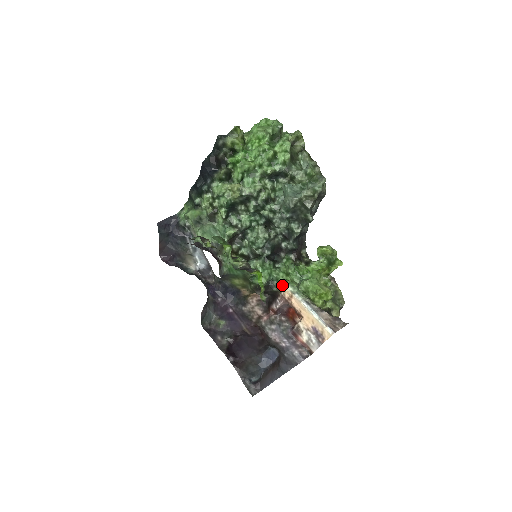
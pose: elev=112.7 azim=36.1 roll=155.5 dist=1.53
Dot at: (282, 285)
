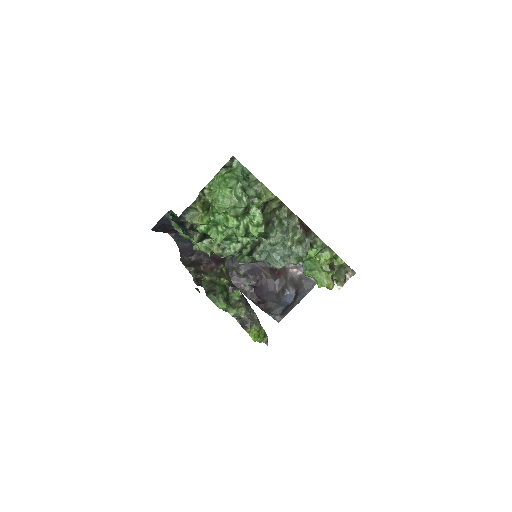
Dot at: occluded
